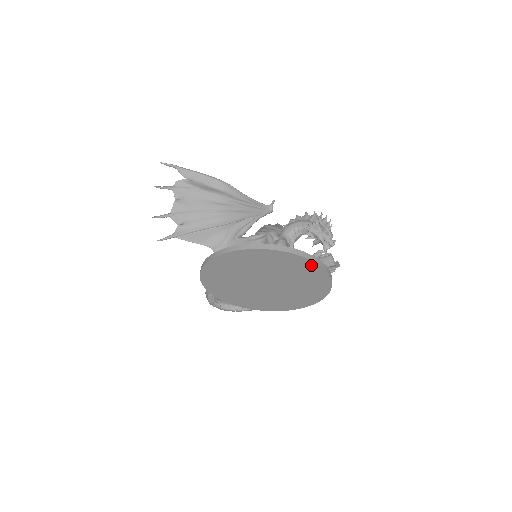
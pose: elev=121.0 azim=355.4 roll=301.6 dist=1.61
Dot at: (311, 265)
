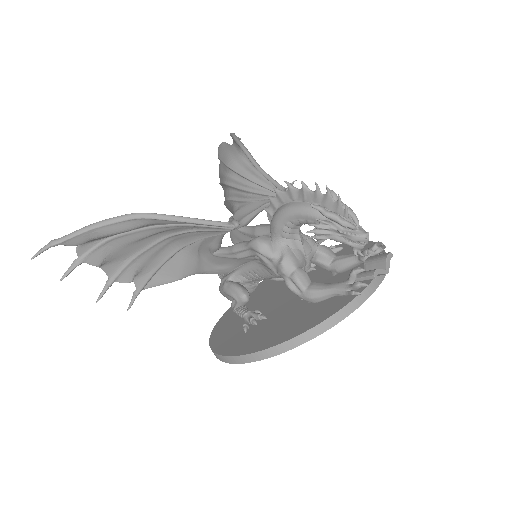
Dot at: occluded
